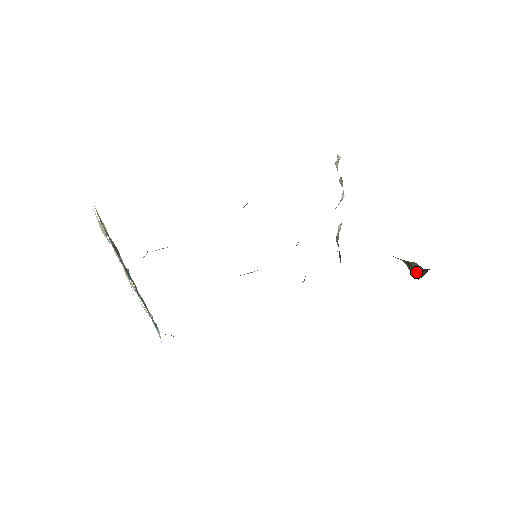
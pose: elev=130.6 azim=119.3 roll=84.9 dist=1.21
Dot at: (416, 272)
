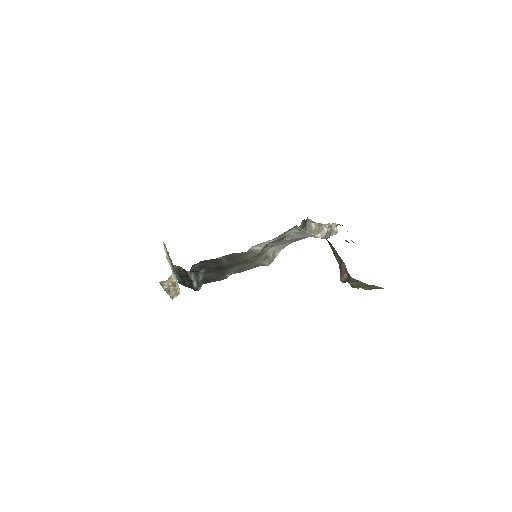
Dot at: (343, 274)
